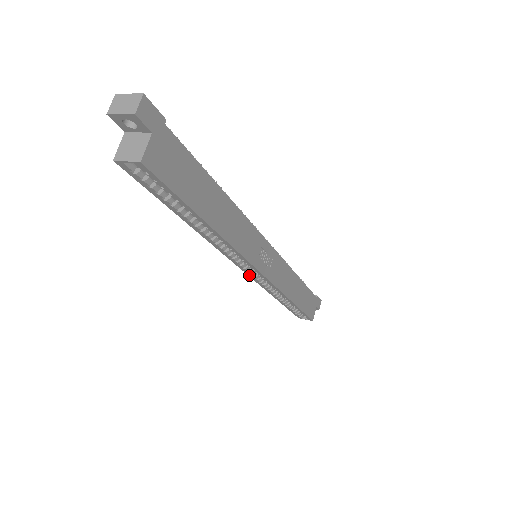
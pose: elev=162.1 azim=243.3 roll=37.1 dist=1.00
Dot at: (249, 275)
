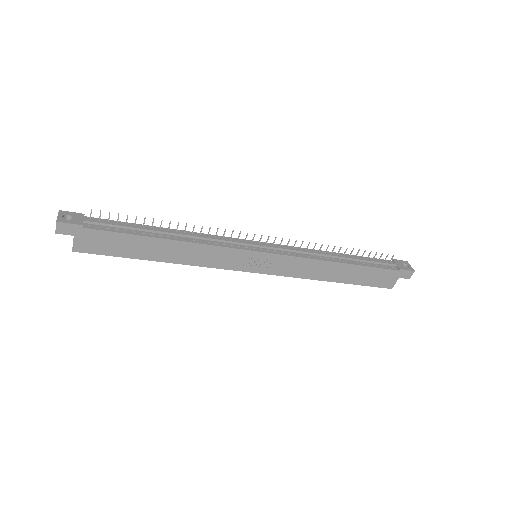
Dot at: occluded
